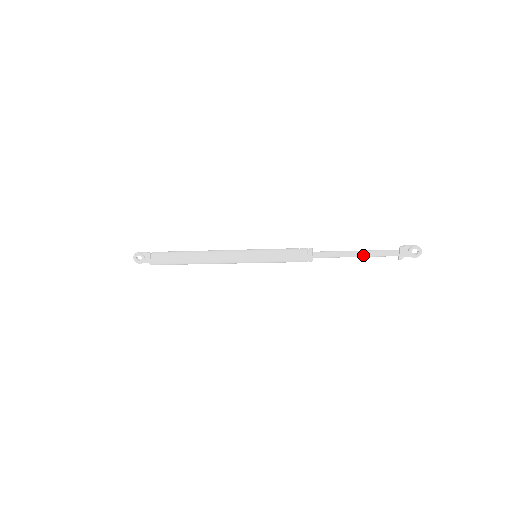
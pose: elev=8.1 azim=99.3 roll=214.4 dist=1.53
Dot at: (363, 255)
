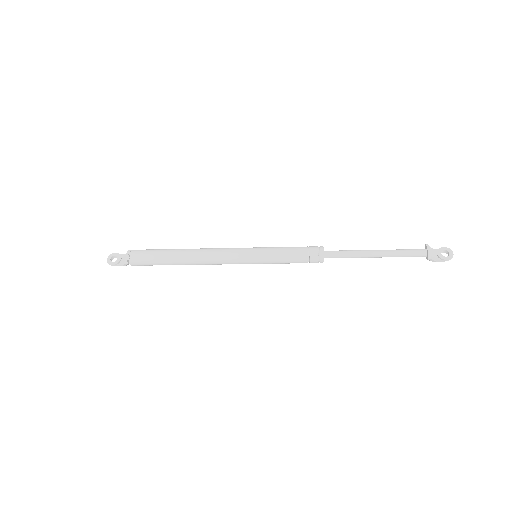
Dot at: (384, 251)
